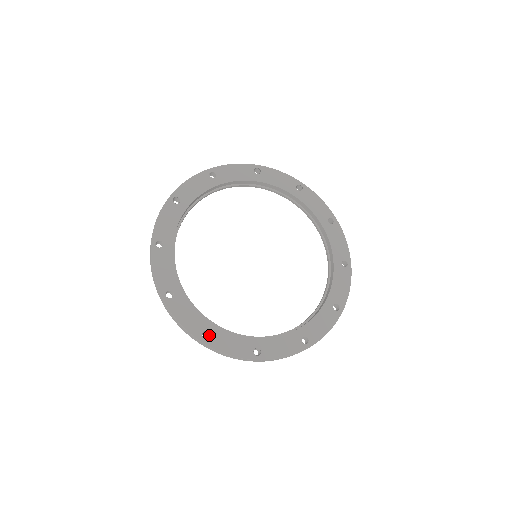
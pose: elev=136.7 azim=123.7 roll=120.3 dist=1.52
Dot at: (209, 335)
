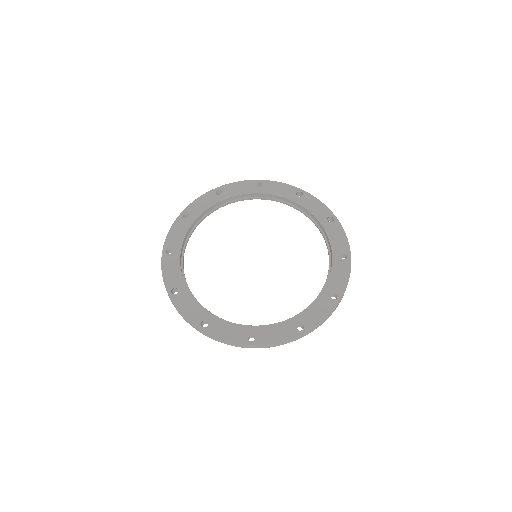
Dot at: (178, 293)
